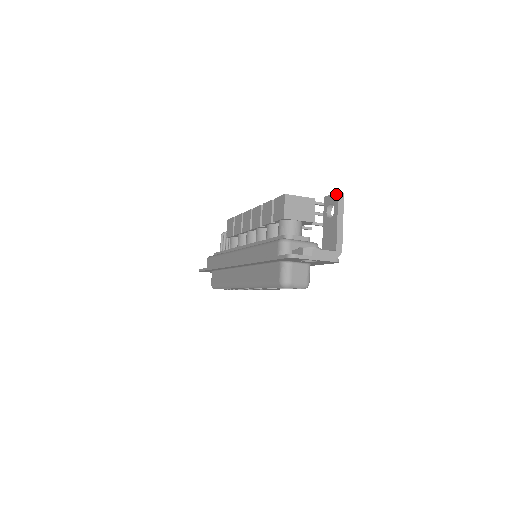
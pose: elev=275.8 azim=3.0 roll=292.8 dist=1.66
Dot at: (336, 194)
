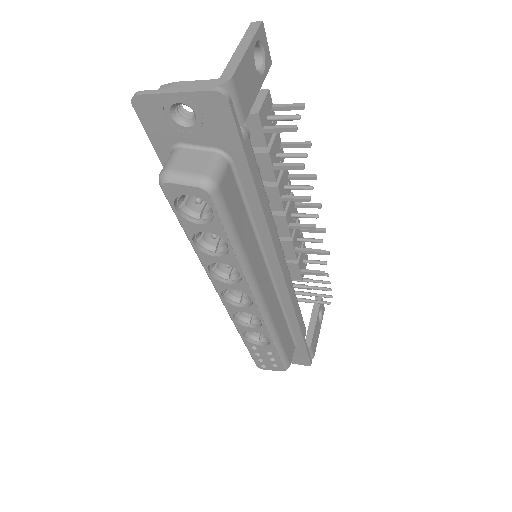
Dot at: occluded
